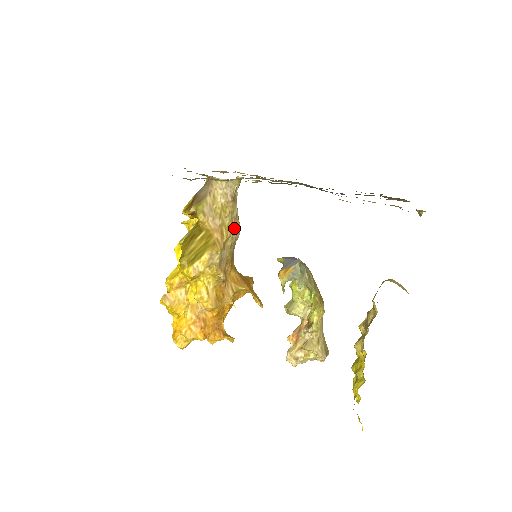
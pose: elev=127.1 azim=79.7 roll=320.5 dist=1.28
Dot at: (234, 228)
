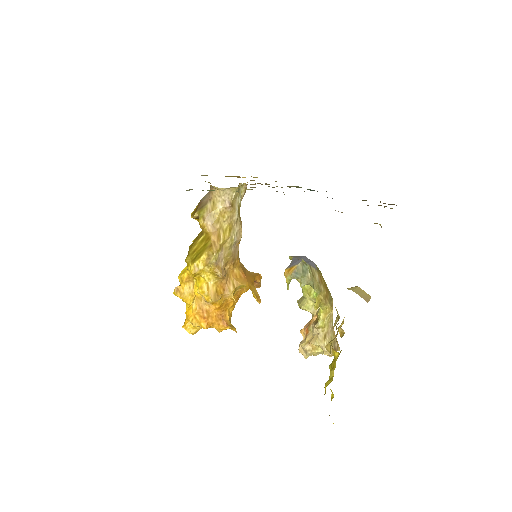
Dot at: (234, 231)
